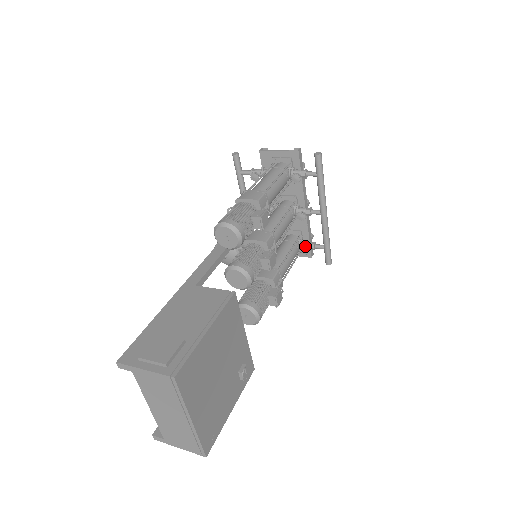
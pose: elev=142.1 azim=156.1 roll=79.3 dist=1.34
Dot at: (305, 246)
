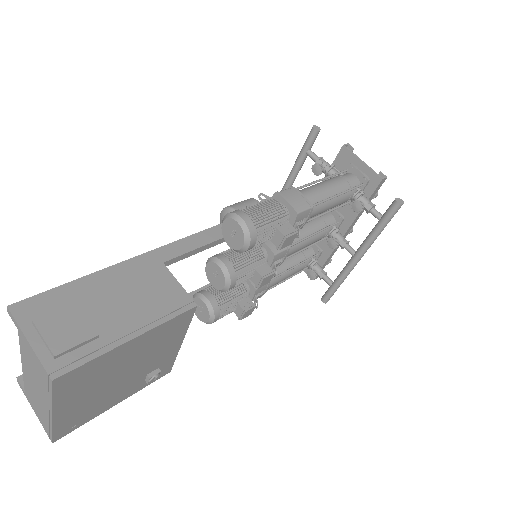
Dot at: (314, 270)
